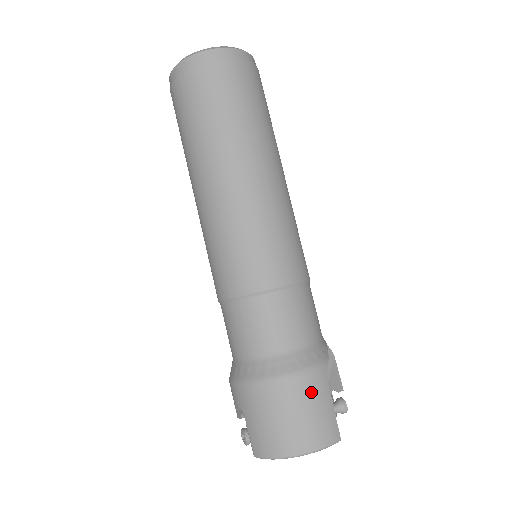
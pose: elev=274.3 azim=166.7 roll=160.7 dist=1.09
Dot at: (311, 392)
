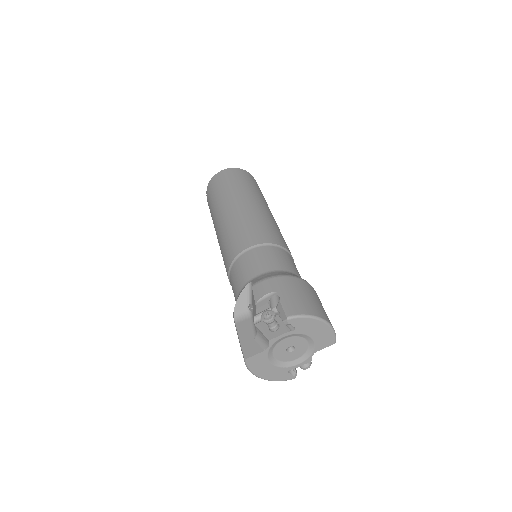
Dot at: occluded
